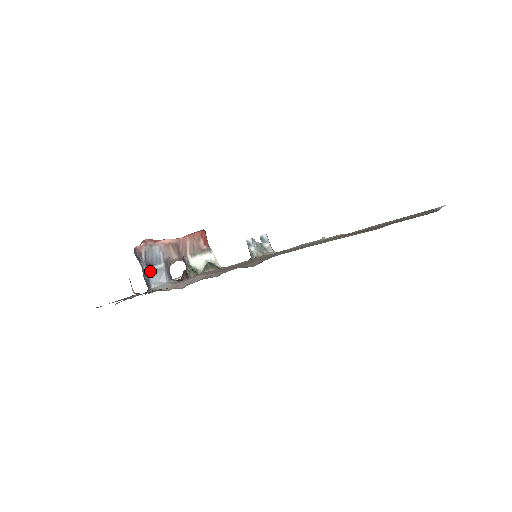
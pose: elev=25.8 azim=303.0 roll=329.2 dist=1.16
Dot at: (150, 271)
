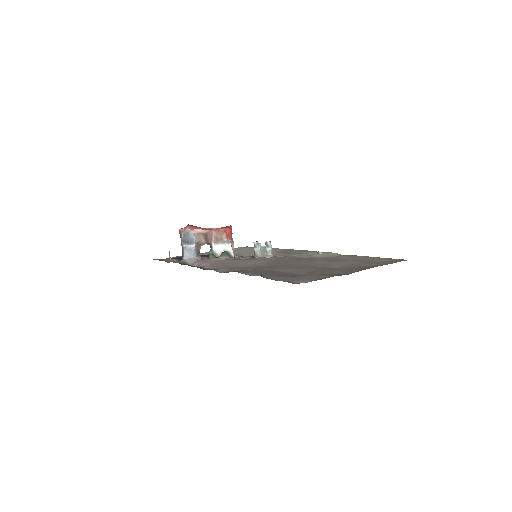
Dot at: (185, 248)
